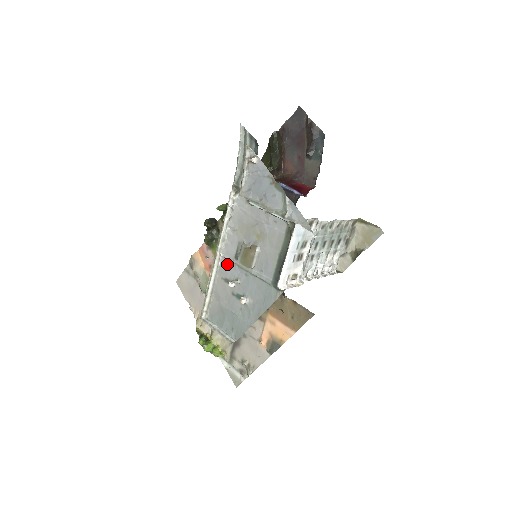
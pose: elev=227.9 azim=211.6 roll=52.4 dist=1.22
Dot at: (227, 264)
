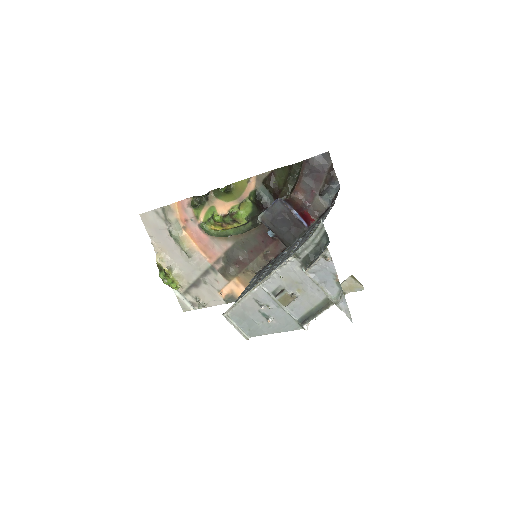
Dot at: (263, 293)
